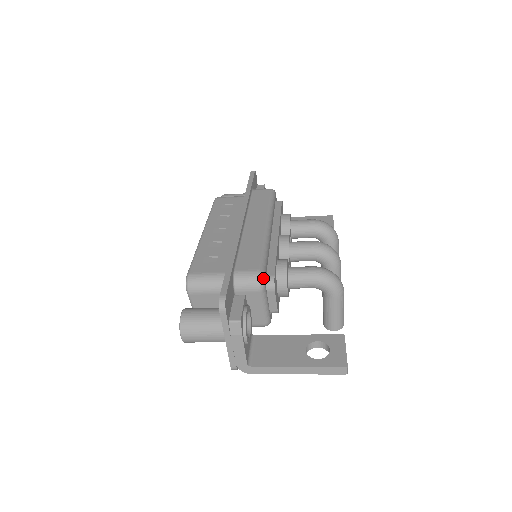
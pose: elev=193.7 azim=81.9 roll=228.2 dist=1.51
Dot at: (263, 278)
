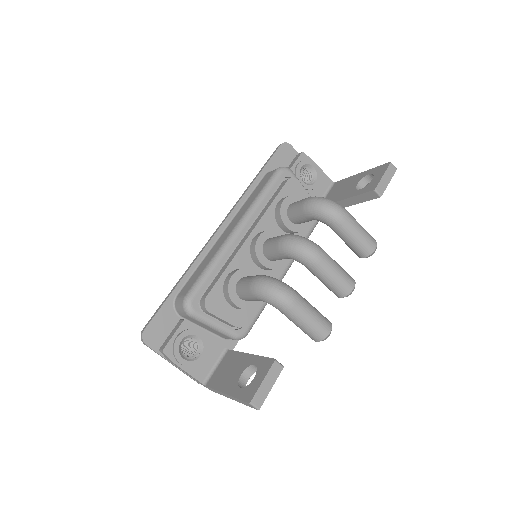
Dot at: (188, 304)
